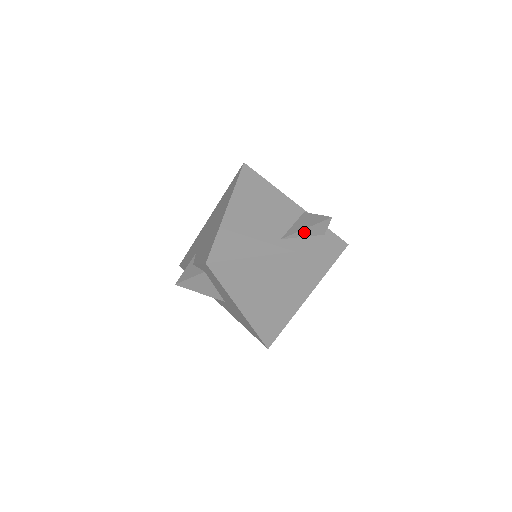
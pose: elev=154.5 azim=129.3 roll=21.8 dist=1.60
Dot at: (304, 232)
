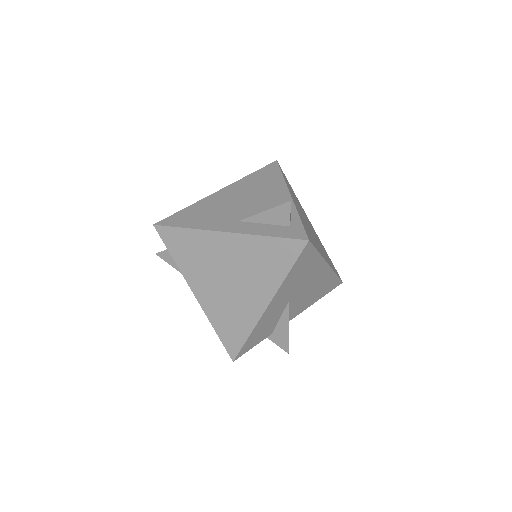
Dot at: (263, 217)
